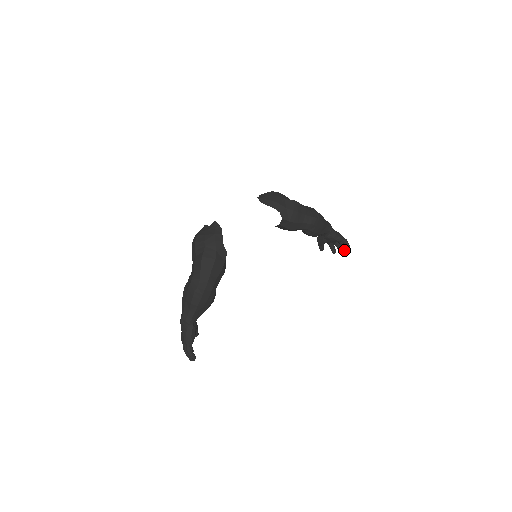
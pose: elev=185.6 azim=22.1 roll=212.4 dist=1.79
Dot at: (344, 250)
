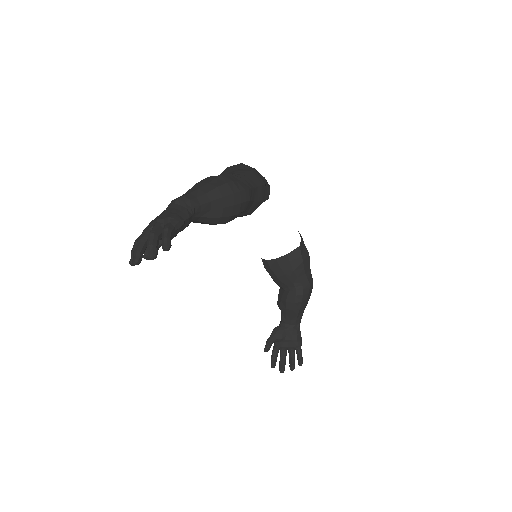
Dot at: (292, 364)
